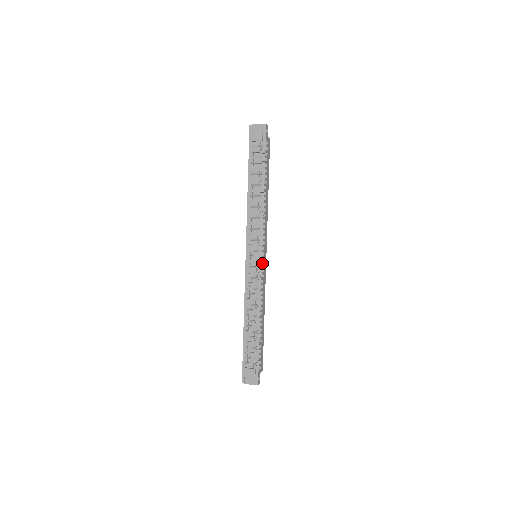
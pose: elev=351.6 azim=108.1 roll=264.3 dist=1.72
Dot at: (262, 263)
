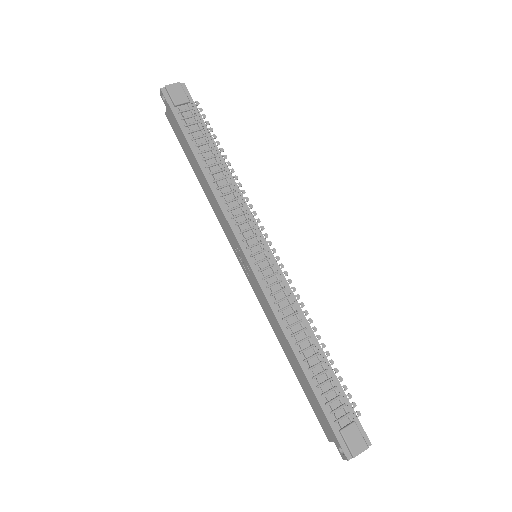
Dot at: (276, 256)
